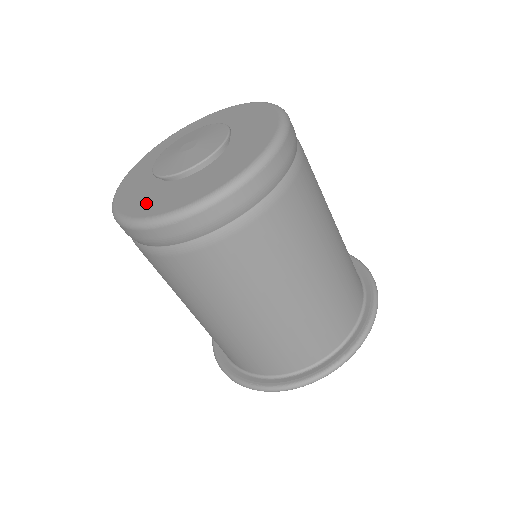
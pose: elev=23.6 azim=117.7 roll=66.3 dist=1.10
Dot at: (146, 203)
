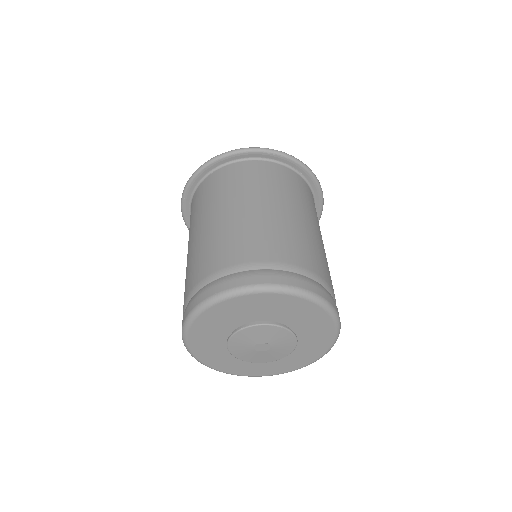
Dot at: (238, 368)
